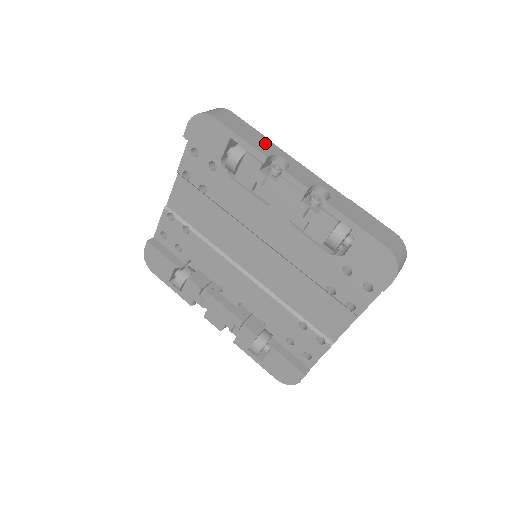
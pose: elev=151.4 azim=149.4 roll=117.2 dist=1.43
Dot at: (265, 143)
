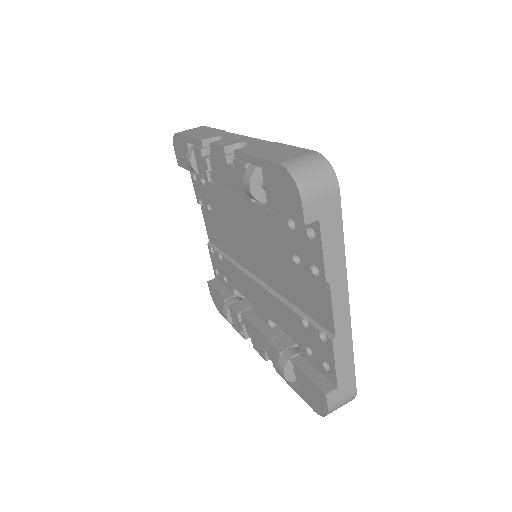
Dot at: (214, 133)
